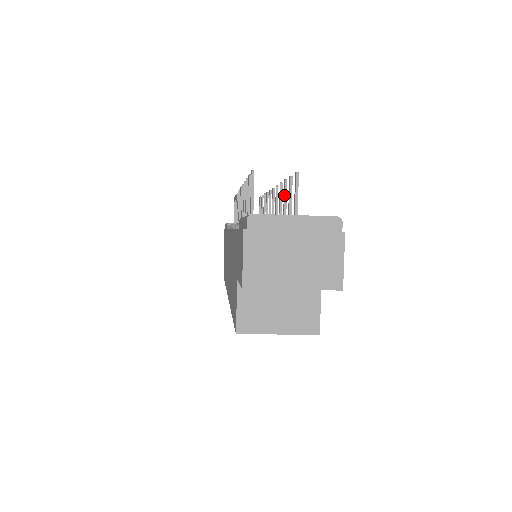
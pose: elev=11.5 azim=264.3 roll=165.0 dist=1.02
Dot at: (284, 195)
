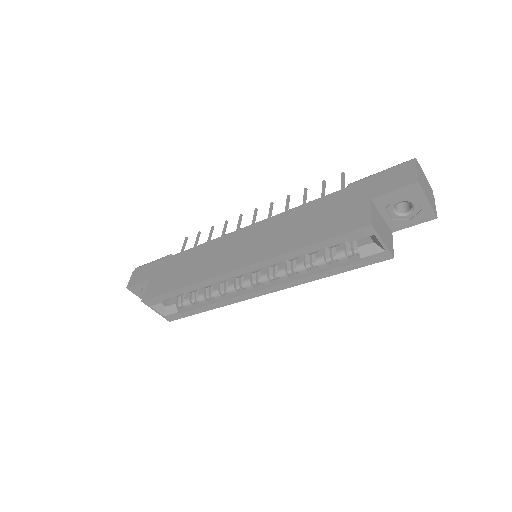
Dot at: occluded
